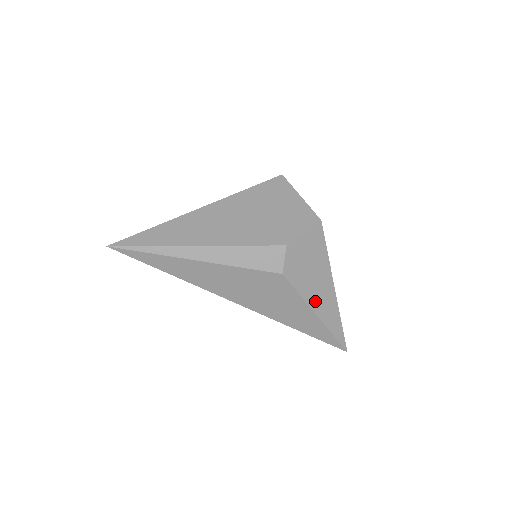
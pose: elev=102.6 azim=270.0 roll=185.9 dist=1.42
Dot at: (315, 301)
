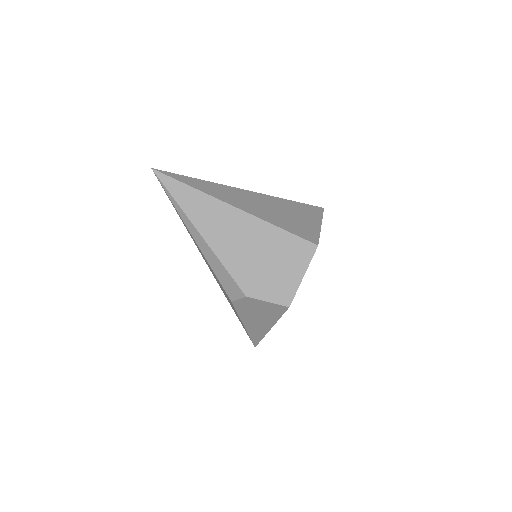
Dot at: (248, 322)
